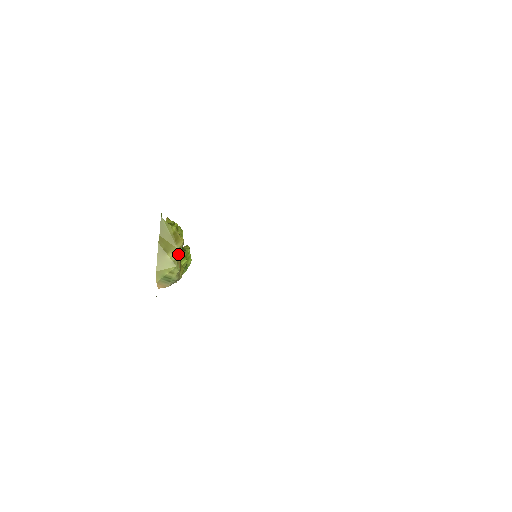
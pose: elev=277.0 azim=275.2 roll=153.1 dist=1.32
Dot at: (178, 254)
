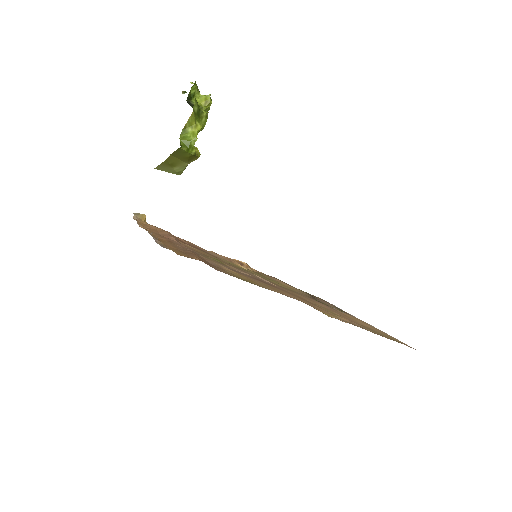
Dot at: (186, 166)
